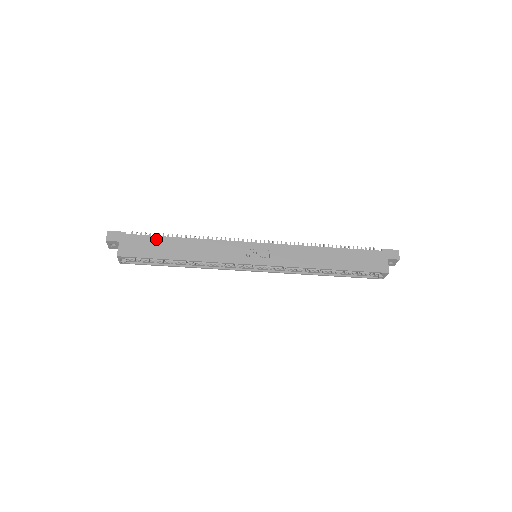
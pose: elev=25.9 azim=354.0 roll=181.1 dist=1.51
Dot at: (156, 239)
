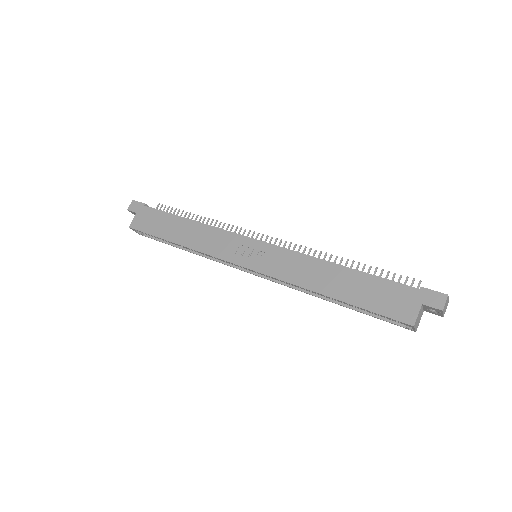
Dot at: (165, 216)
